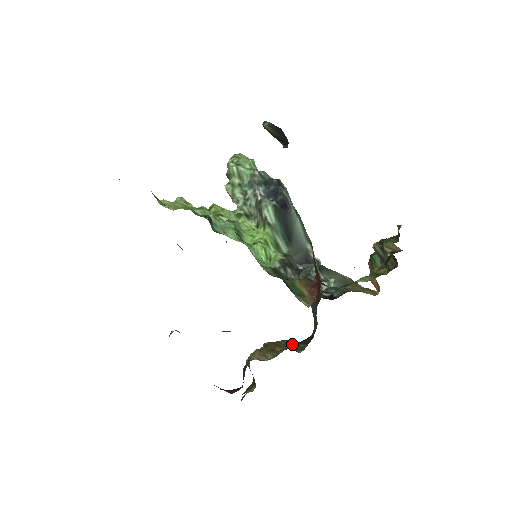
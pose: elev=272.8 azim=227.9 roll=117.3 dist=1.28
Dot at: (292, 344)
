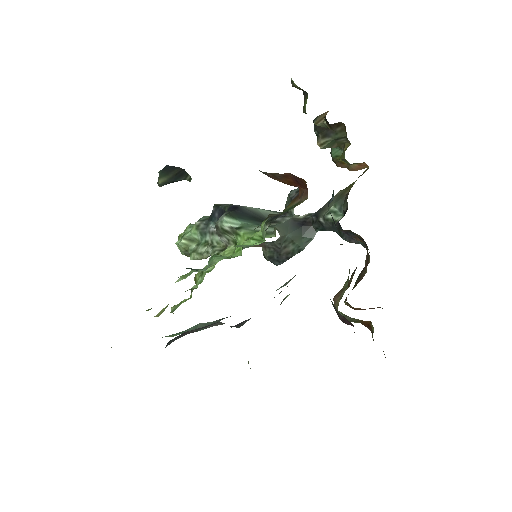
Dot at: (362, 273)
